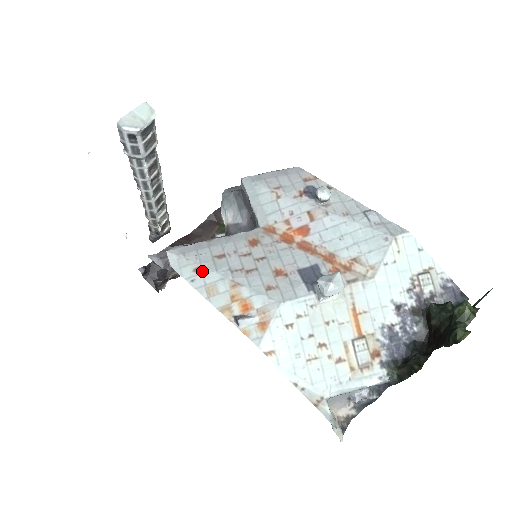
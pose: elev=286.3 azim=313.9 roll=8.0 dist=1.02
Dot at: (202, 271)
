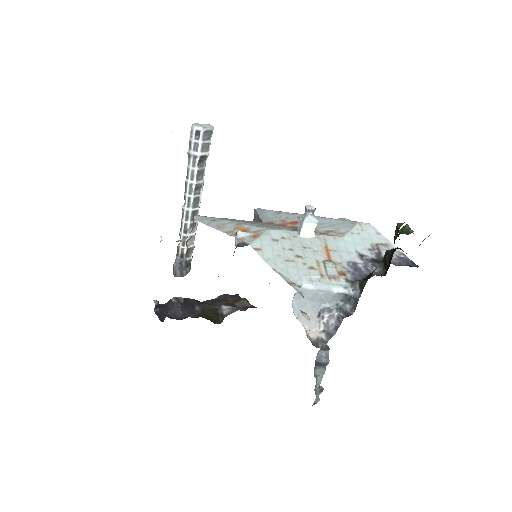
Dot at: (217, 220)
